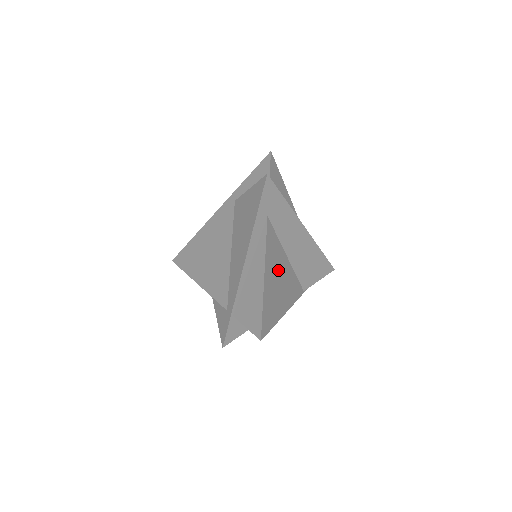
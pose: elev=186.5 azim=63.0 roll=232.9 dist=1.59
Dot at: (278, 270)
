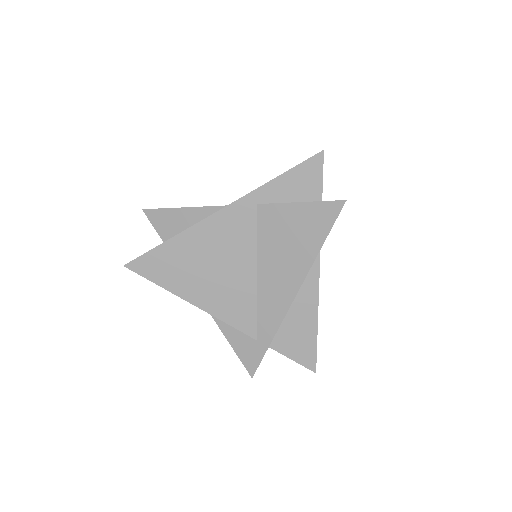
Dot at: occluded
